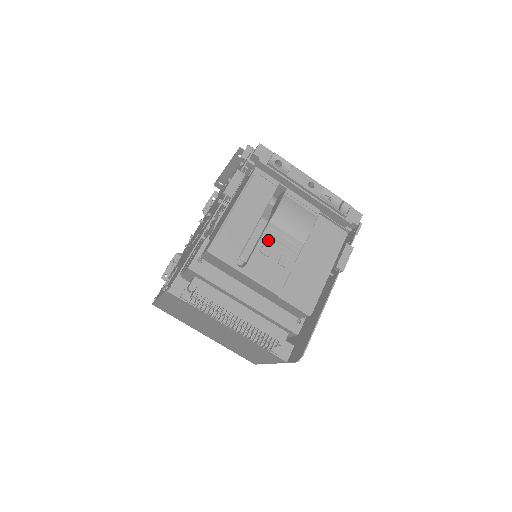
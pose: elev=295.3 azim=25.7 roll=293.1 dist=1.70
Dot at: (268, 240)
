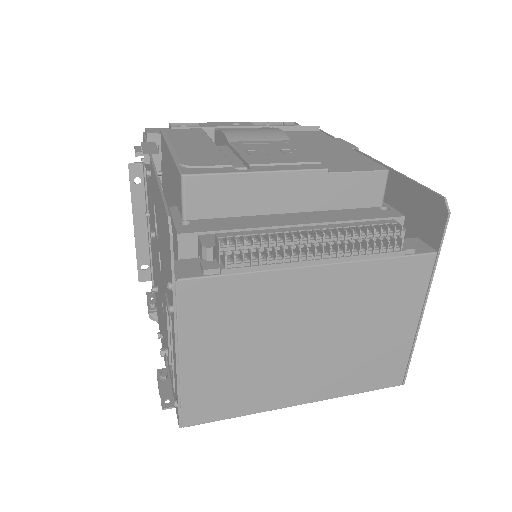
Dot at: (247, 149)
